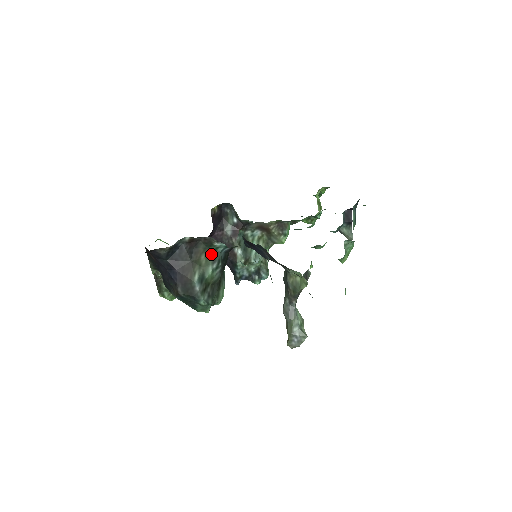
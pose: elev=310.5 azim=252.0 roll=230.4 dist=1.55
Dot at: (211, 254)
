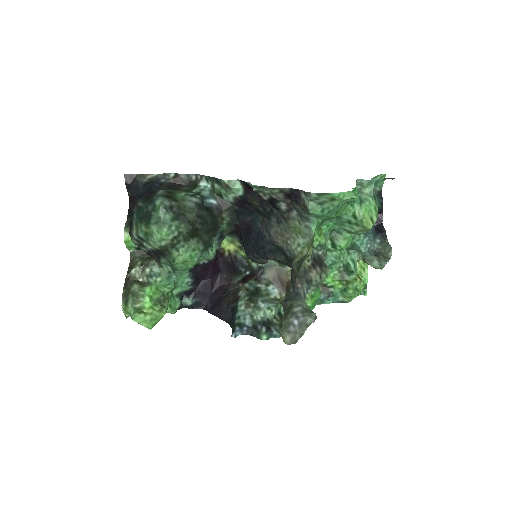
Dot at: occluded
